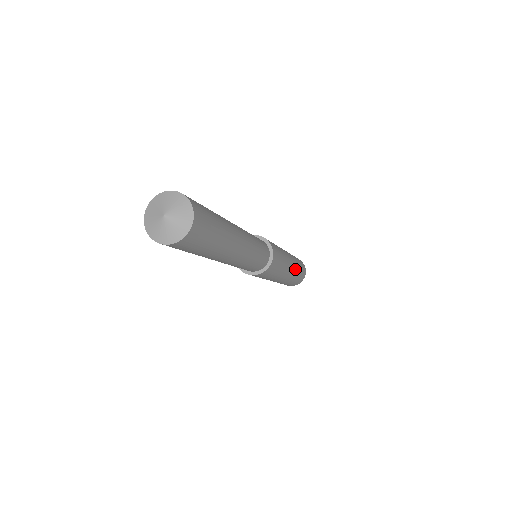
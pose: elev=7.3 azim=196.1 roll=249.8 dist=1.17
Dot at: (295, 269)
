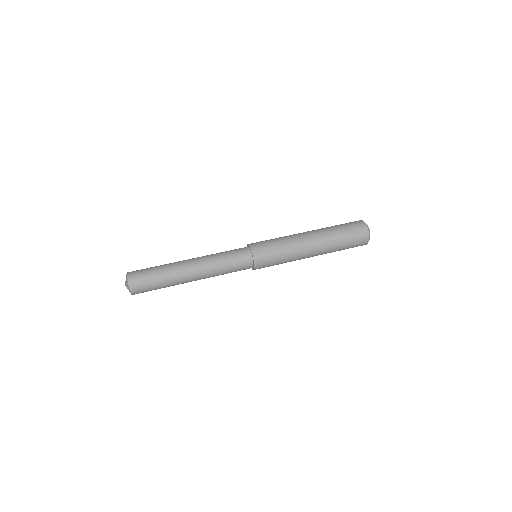
Dot at: occluded
